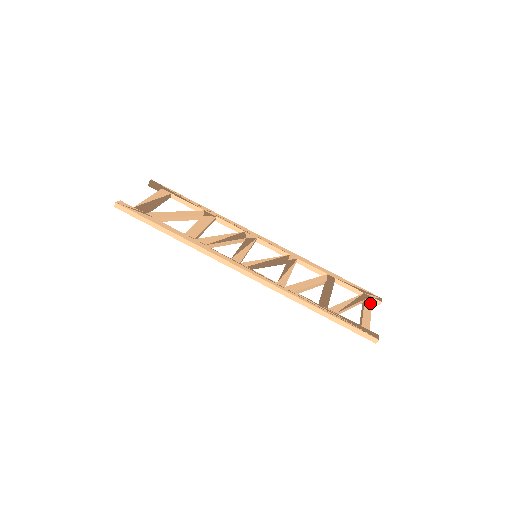
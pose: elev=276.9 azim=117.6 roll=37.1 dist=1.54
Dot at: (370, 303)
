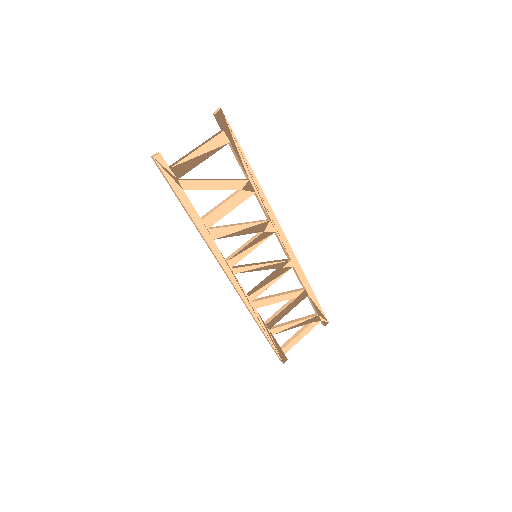
Dot at: (313, 327)
